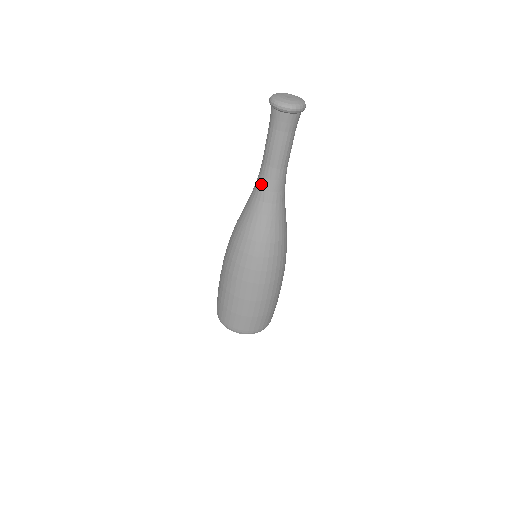
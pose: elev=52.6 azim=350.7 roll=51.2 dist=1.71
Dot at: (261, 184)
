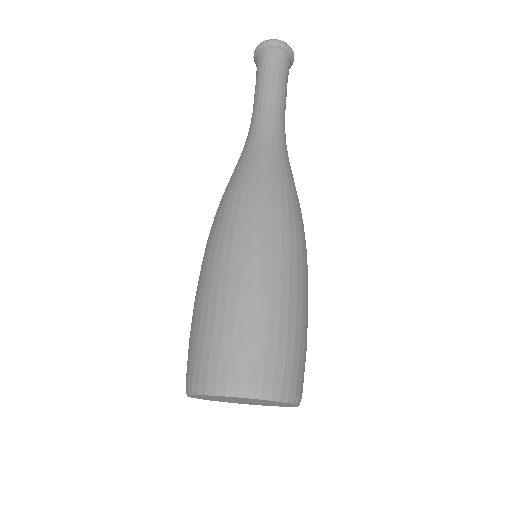
Dot at: (258, 126)
